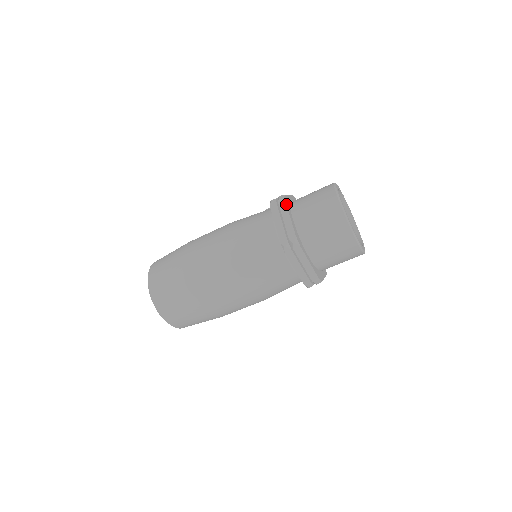
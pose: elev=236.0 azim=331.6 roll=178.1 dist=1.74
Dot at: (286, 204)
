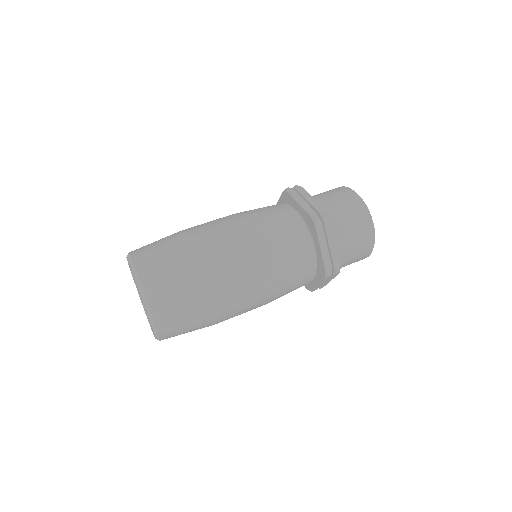
Dot at: (305, 190)
